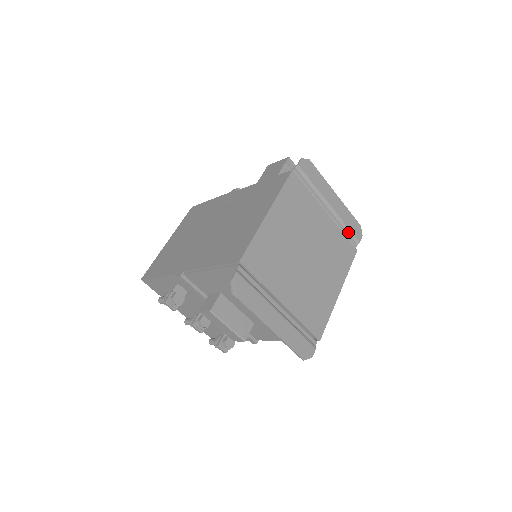
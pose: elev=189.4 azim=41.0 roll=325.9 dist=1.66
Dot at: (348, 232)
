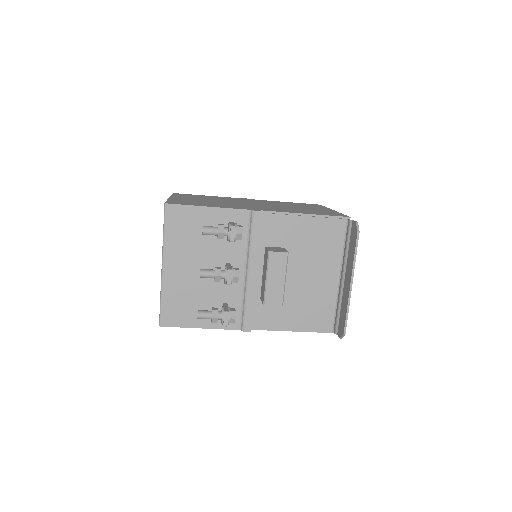
Dot at: occluded
